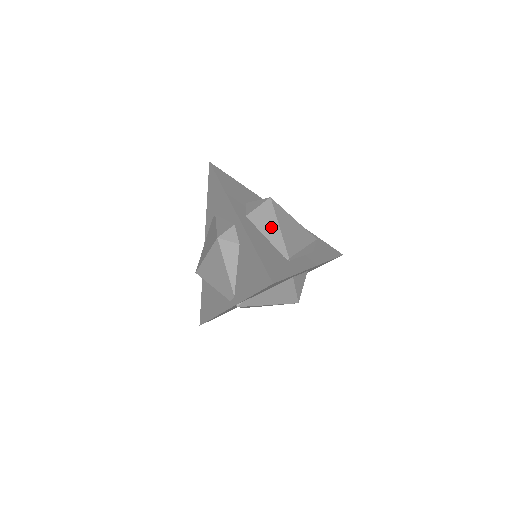
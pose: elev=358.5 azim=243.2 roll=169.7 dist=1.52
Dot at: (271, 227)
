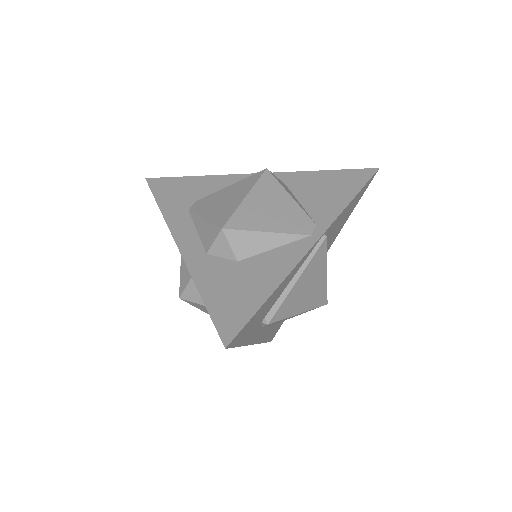
Dot at: occluded
